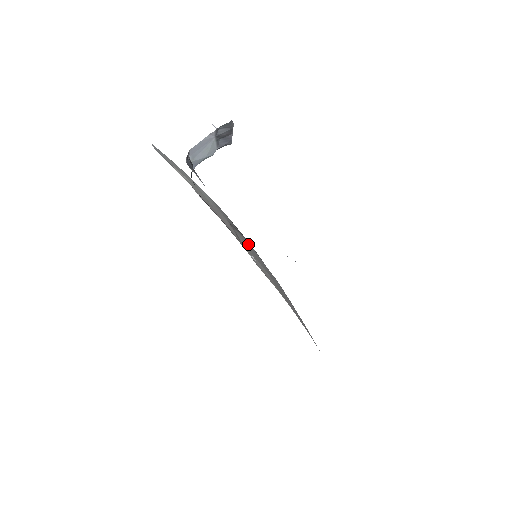
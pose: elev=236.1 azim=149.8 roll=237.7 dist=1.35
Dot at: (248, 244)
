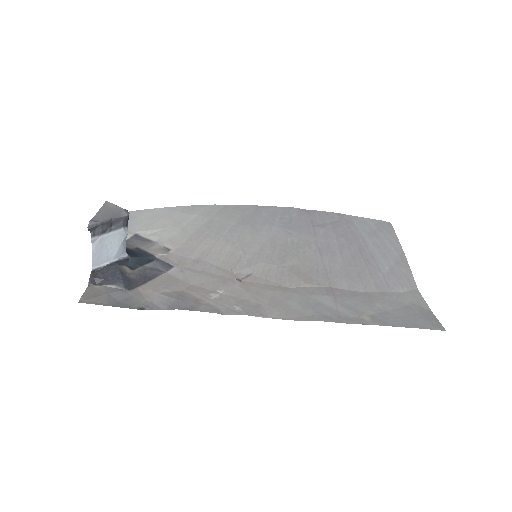
Dot at: (257, 233)
